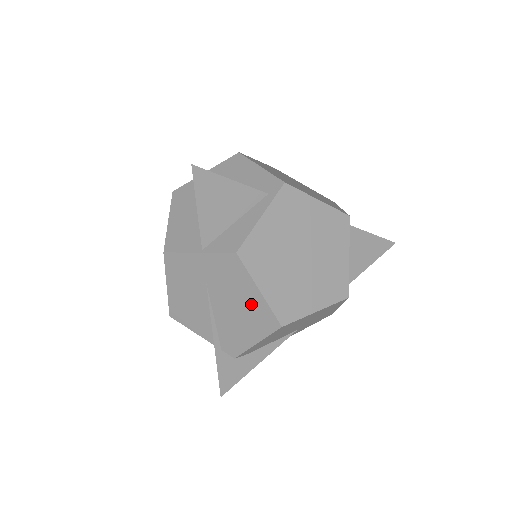
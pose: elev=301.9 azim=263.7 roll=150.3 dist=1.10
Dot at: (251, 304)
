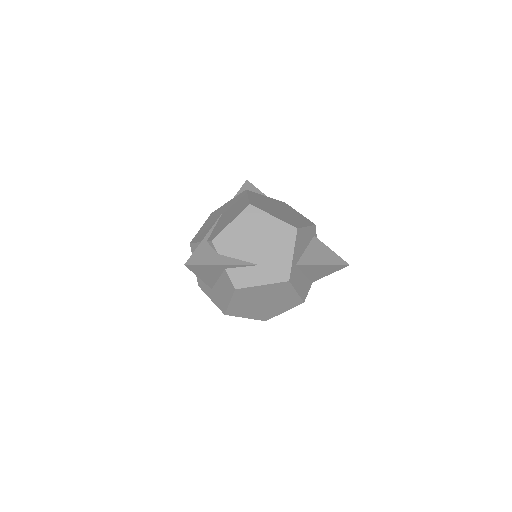
Dot at: (240, 205)
